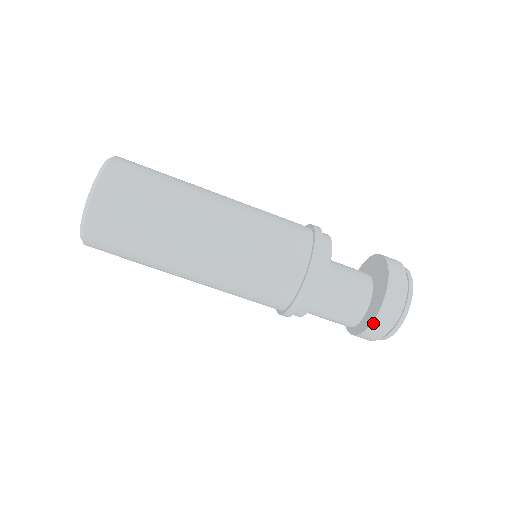
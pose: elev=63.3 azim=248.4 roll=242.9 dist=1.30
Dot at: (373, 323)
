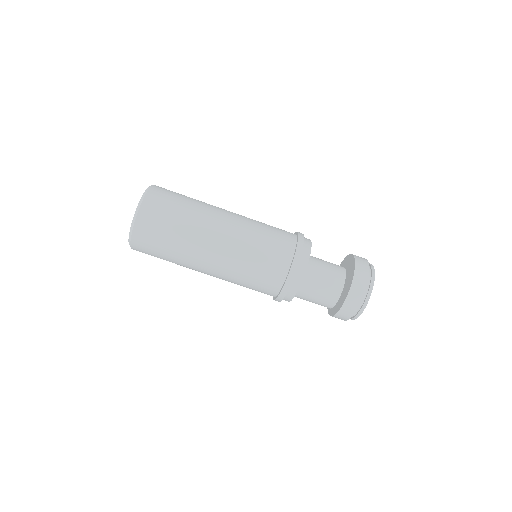
Dot at: (340, 310)
